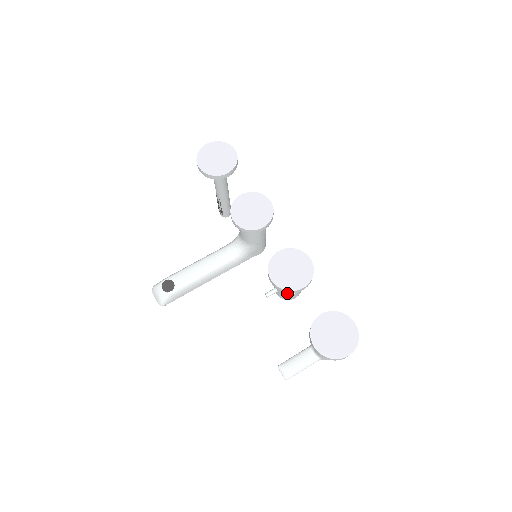
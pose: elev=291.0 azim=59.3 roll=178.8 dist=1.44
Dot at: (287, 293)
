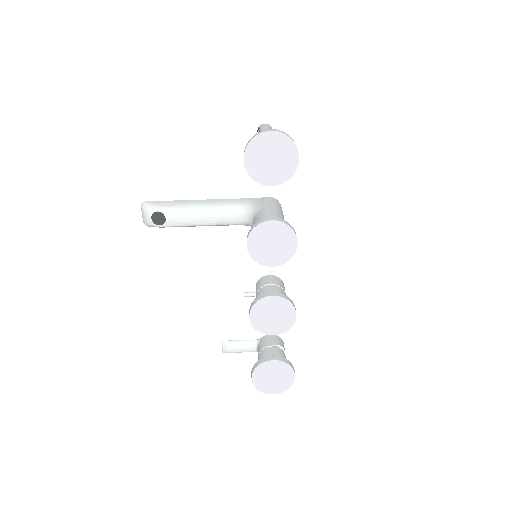
Dot at: occluded
